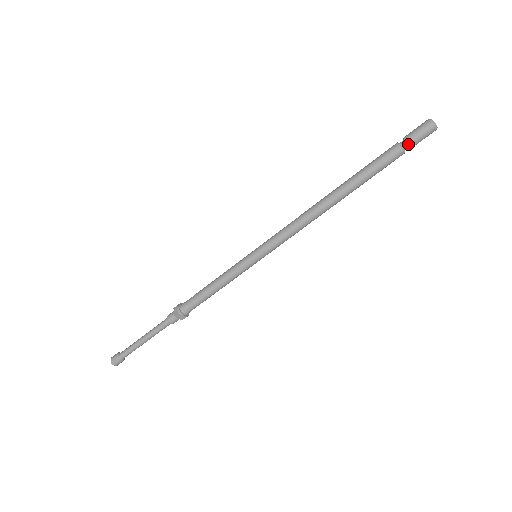
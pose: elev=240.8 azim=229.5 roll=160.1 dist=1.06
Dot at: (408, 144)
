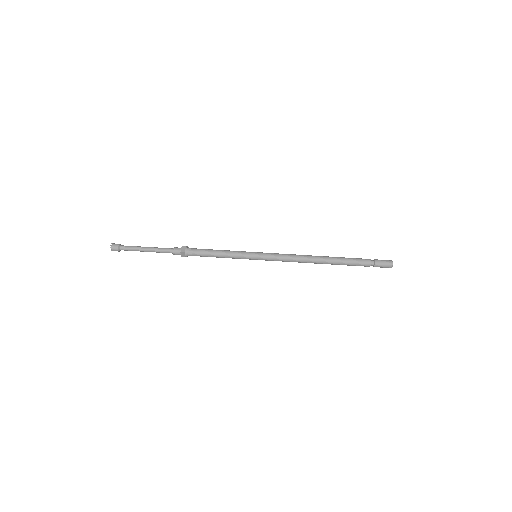
Dot at: (375, 264)
